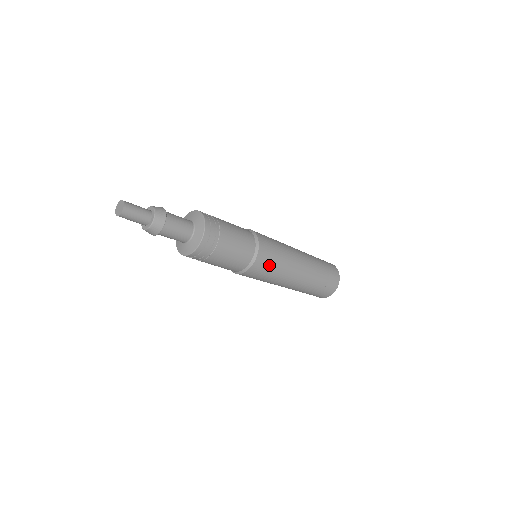
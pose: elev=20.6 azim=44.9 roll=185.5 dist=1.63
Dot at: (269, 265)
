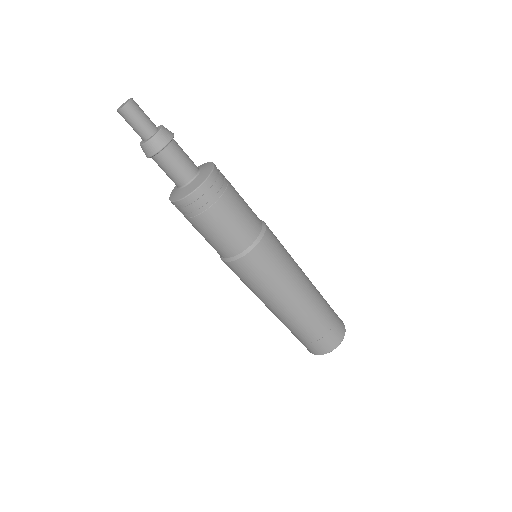
Dot at: (279, 242)
